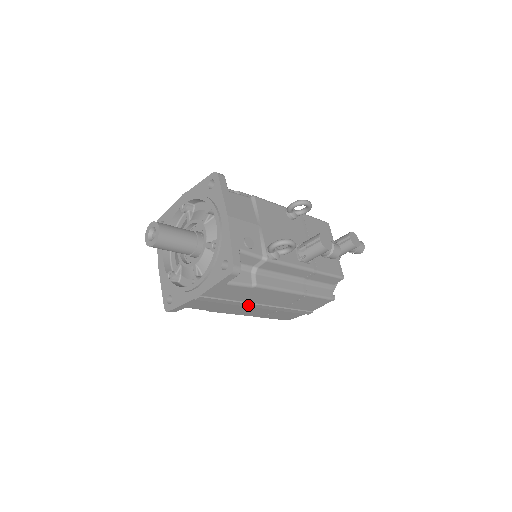
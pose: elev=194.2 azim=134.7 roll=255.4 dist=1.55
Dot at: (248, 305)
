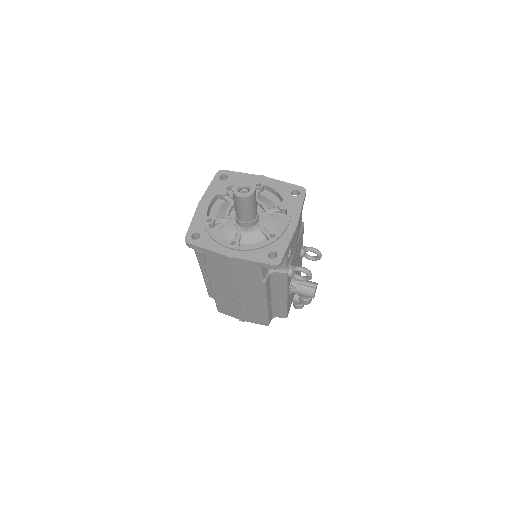
Dot at: (234, 286)
